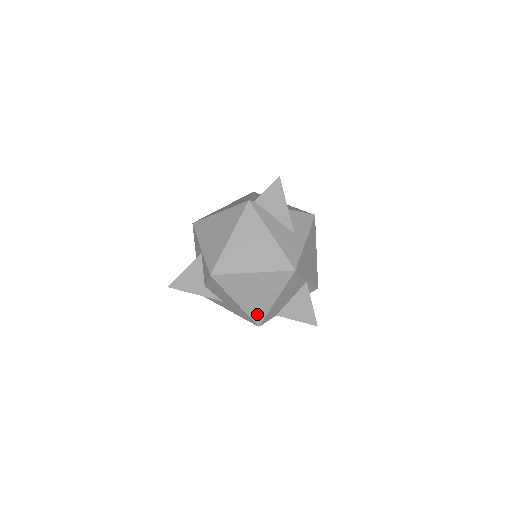
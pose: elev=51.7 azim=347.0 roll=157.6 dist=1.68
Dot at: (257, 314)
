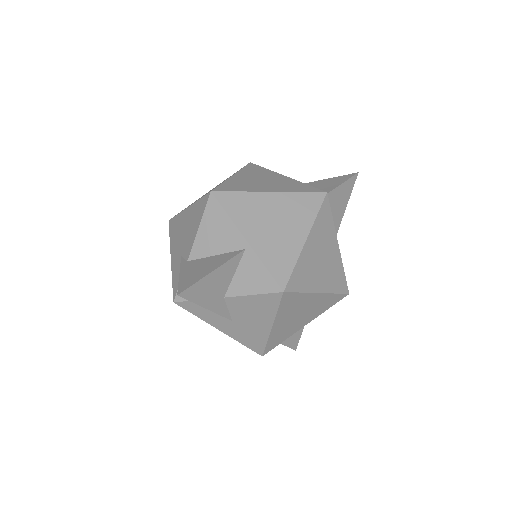
Dot at: (275, 341)
